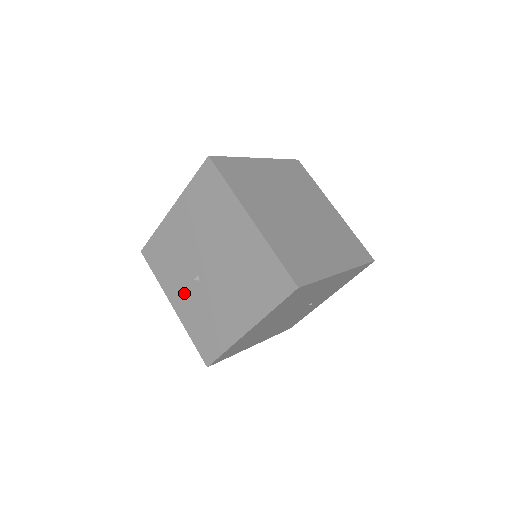
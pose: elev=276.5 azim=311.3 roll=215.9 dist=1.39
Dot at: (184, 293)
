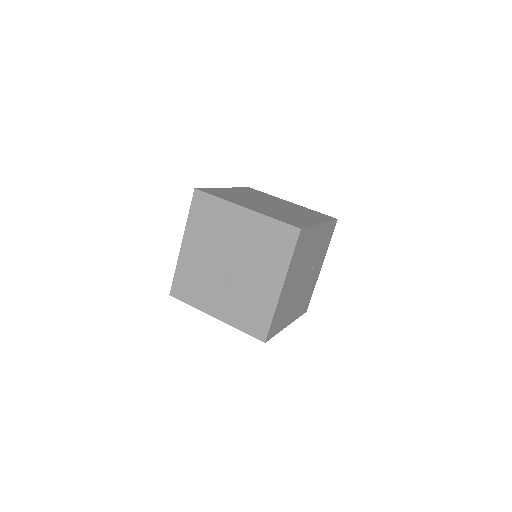
Dot at: (220, 299)
